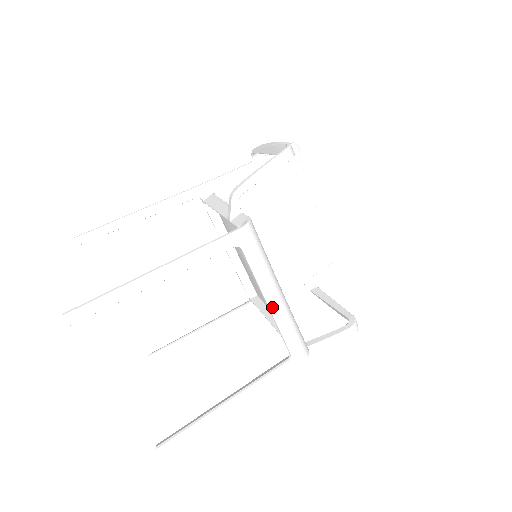
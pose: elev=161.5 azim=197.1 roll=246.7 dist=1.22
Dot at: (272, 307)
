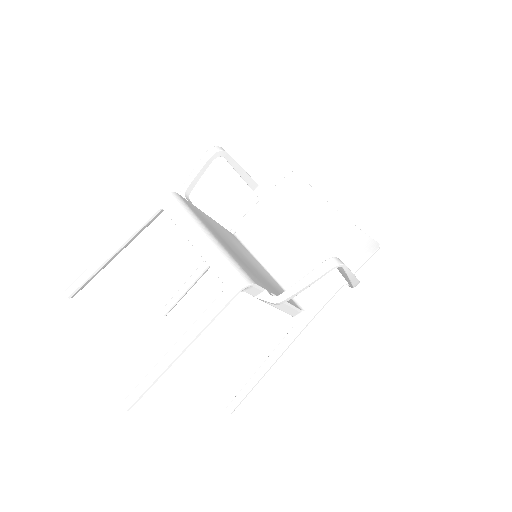
Dot at: (195, 245)
